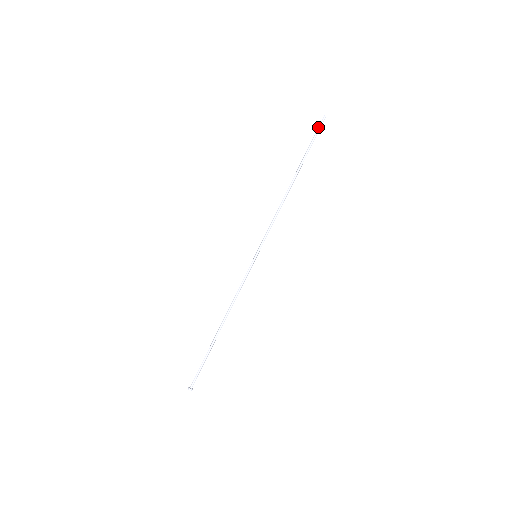
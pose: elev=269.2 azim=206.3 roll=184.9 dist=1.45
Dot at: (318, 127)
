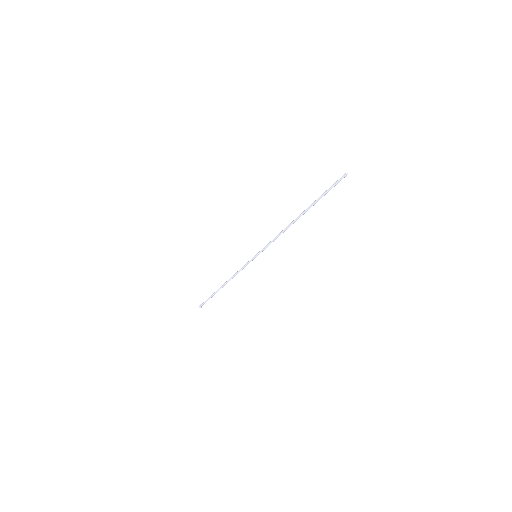
Dot at: (336, 181)
